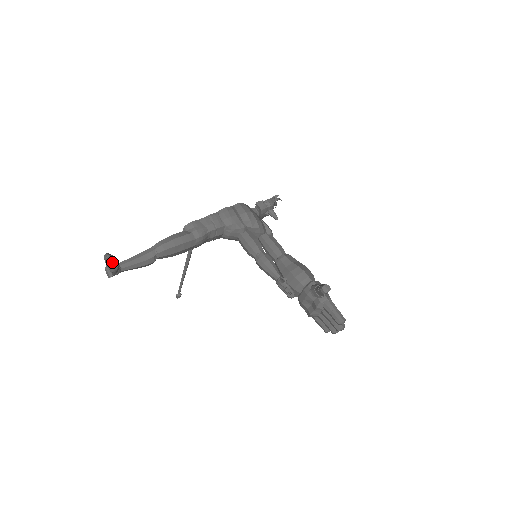
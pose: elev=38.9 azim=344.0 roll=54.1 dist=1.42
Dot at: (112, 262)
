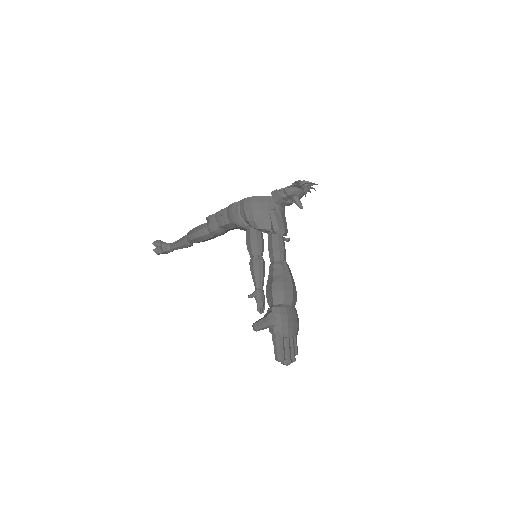
Dot at: (154, 250)
